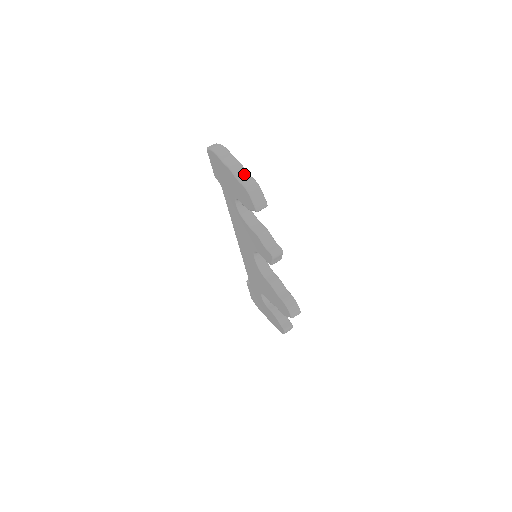
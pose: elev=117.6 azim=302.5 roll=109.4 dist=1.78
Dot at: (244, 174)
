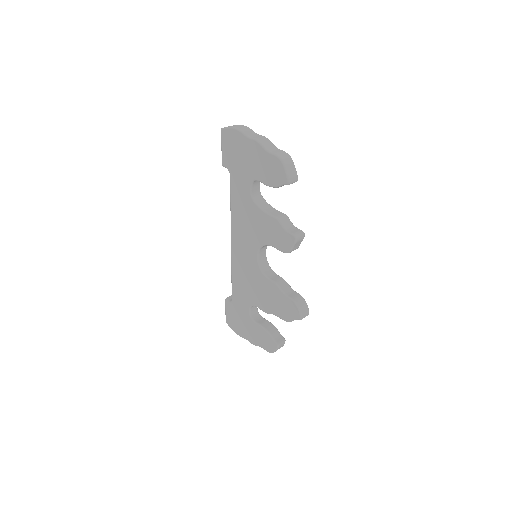
Dot at: (273, 147)
